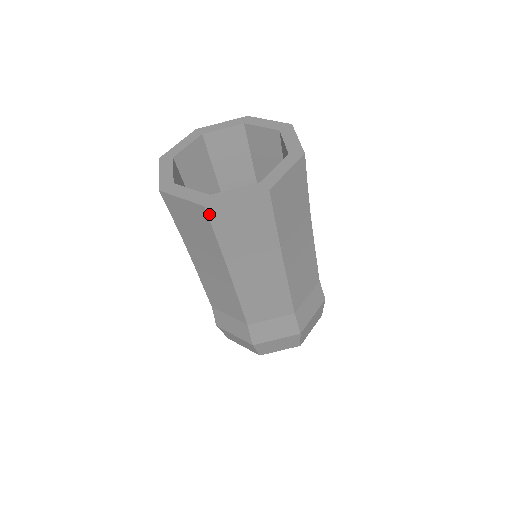
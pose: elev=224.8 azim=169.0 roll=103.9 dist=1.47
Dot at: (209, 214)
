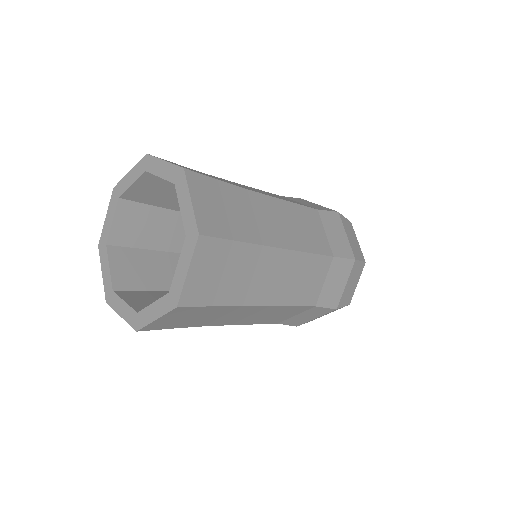
Dot at: (187, 305)
